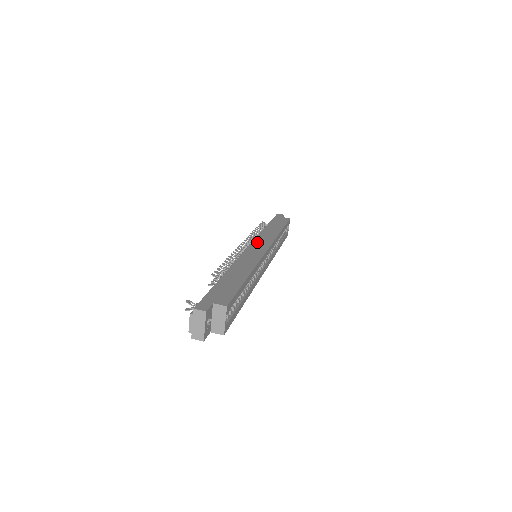
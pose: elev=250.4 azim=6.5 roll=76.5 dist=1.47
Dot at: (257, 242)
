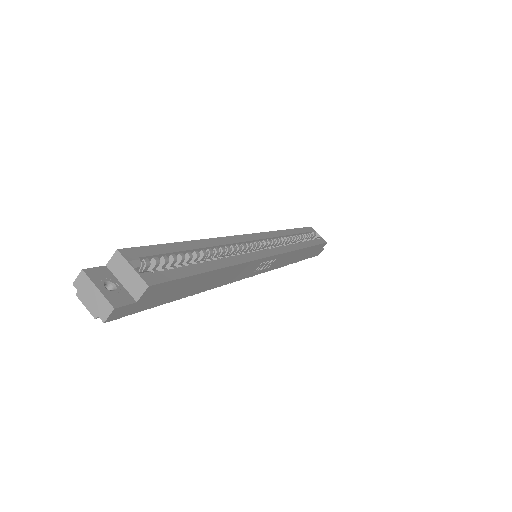
Dot at: occluded
